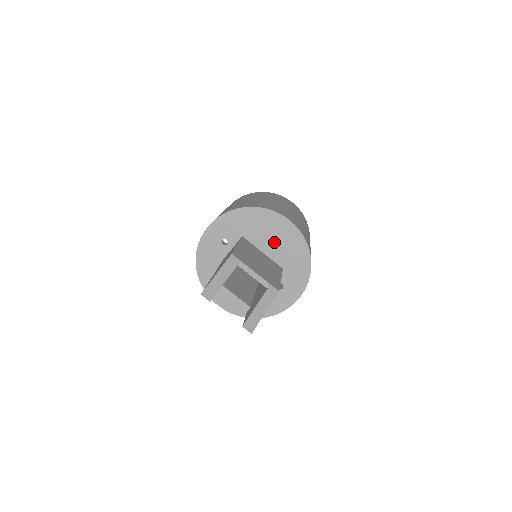
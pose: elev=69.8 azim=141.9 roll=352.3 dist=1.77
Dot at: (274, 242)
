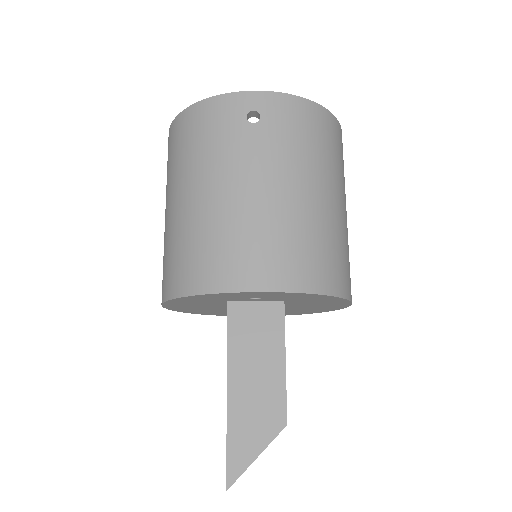
Dot at: (307, 306)
